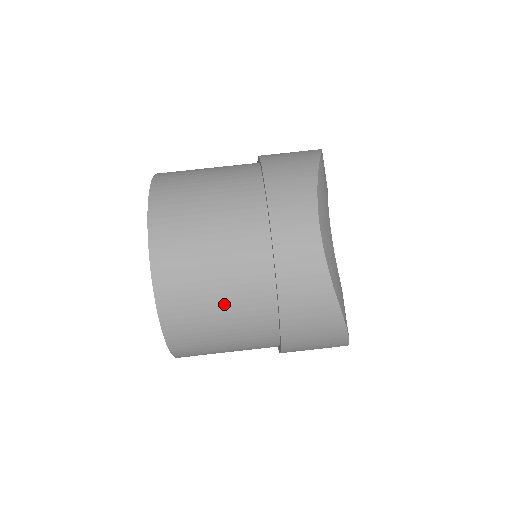
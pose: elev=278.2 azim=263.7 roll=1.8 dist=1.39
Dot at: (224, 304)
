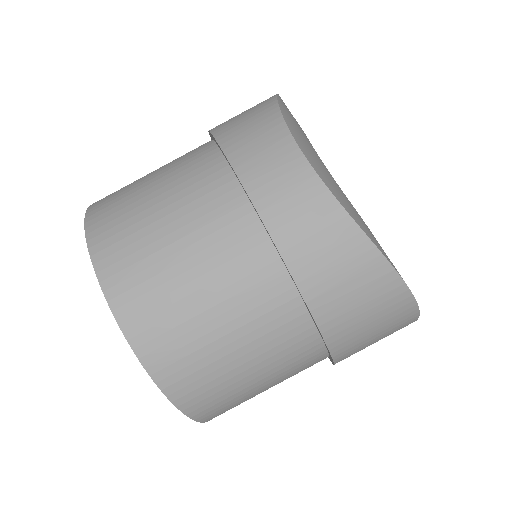
Dot at: (221, 309)
